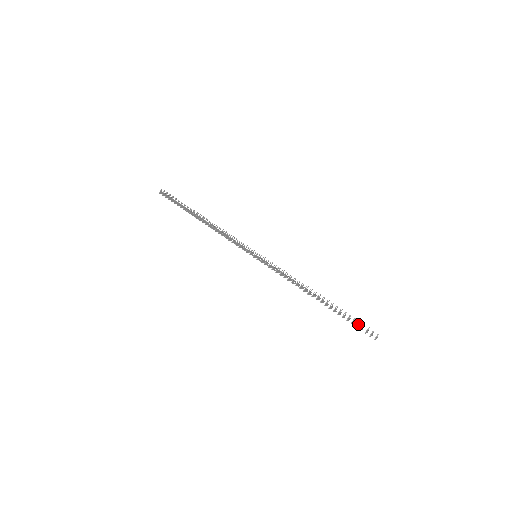
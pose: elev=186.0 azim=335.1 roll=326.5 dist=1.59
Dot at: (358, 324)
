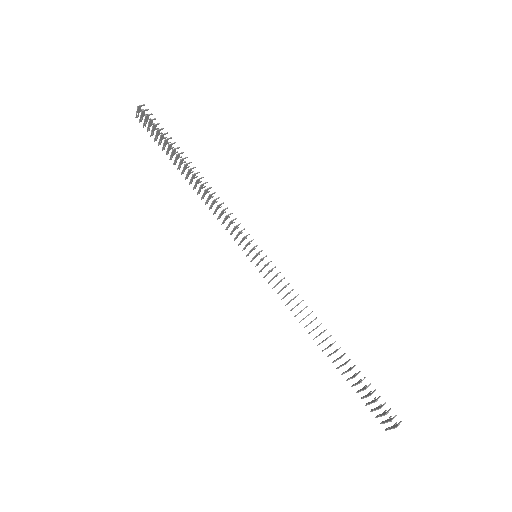
Dot at: (374, 400)
